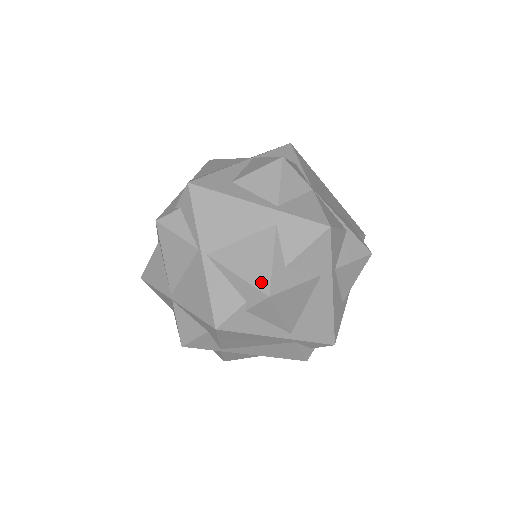
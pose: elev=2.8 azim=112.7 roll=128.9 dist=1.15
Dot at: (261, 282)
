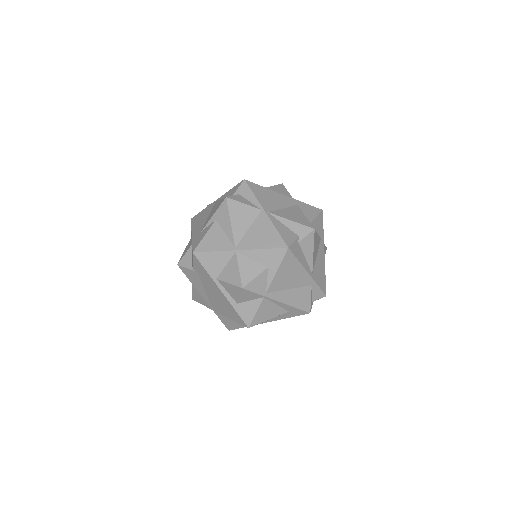
Dot at: (306, 224)
